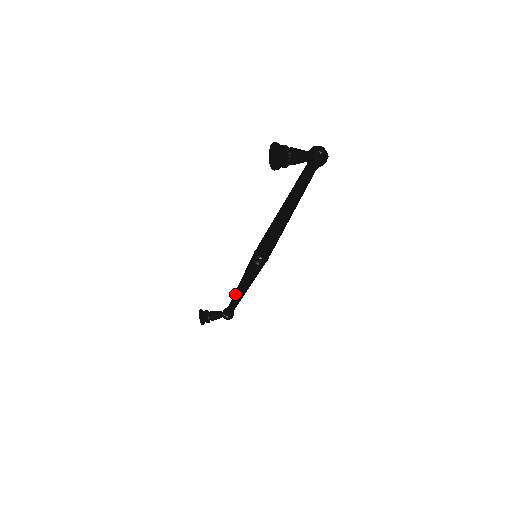
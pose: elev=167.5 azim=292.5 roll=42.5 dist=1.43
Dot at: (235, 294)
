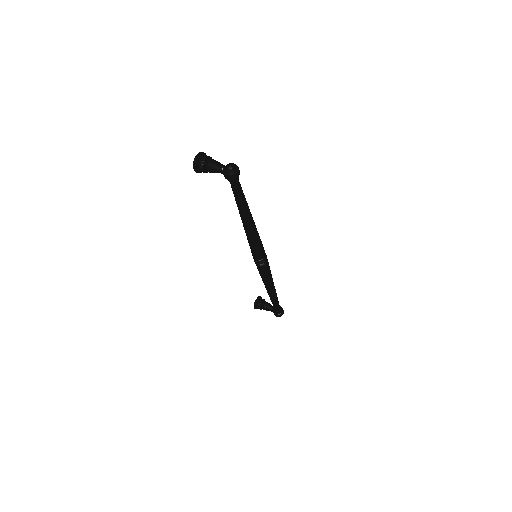
Dot at: occluded
